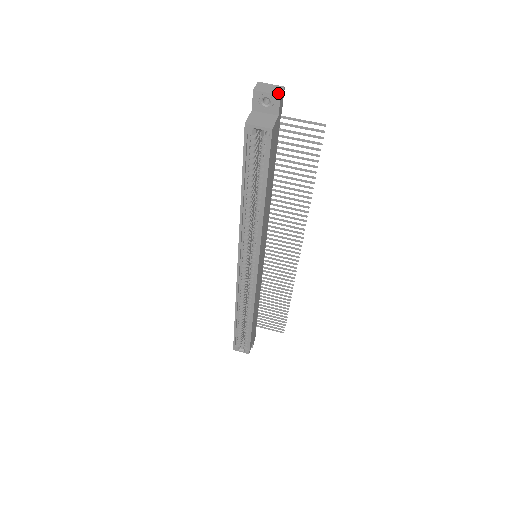
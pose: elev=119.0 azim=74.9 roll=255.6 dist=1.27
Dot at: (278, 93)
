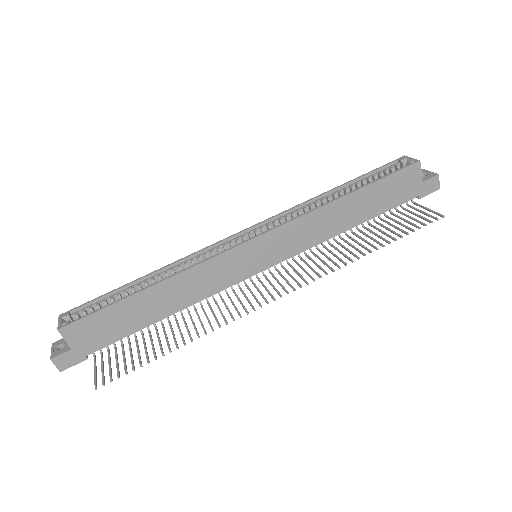
Dot at: (437, 176)
